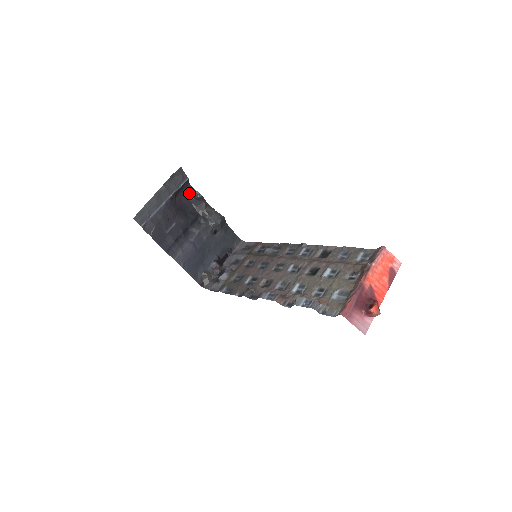
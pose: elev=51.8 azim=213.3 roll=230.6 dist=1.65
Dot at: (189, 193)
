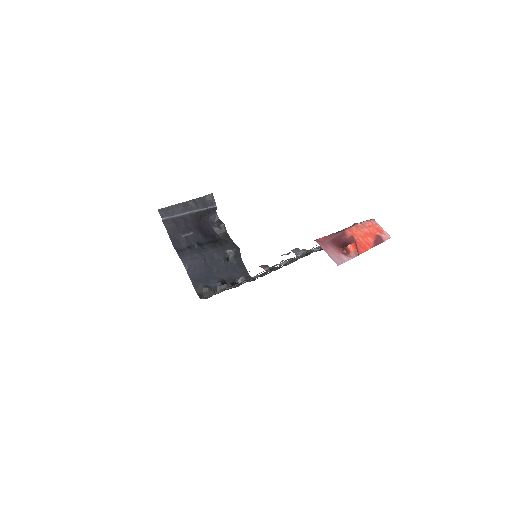
Dot at: (214, 221)
